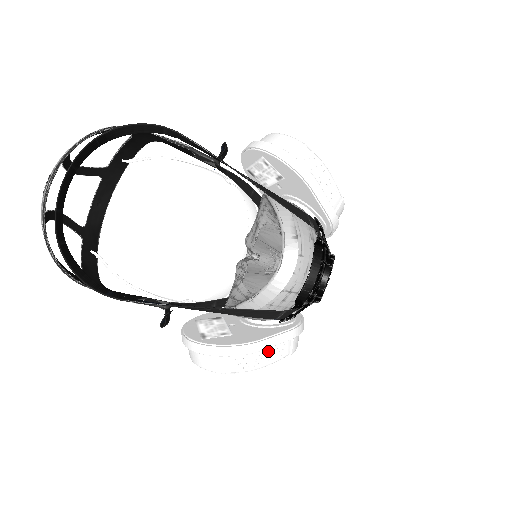
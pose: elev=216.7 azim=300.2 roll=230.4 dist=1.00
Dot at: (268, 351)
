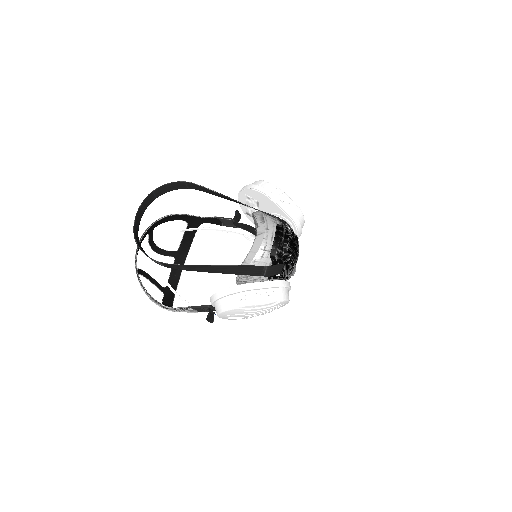
Dot at: (260, 293)
